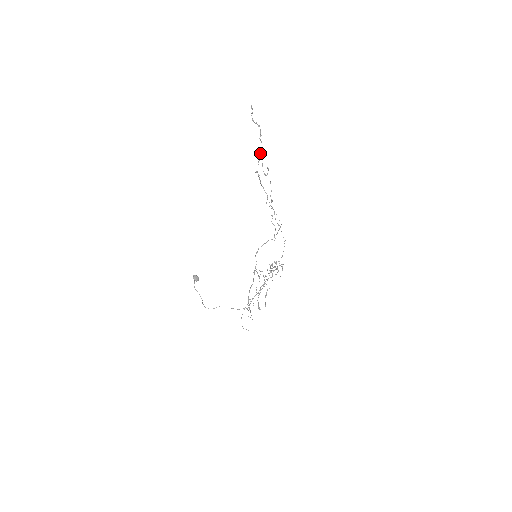
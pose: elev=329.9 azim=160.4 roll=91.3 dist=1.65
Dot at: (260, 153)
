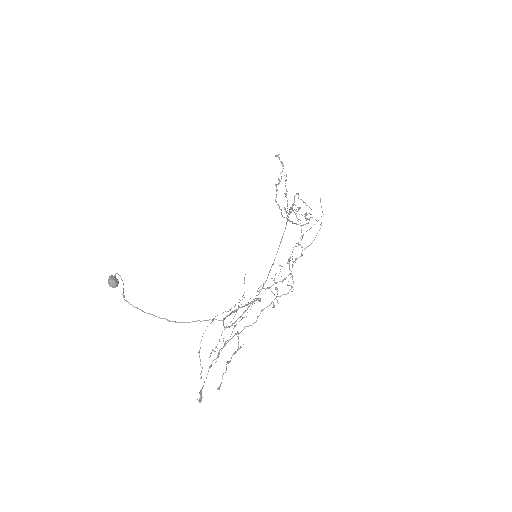
Dot at: (279, 181)
